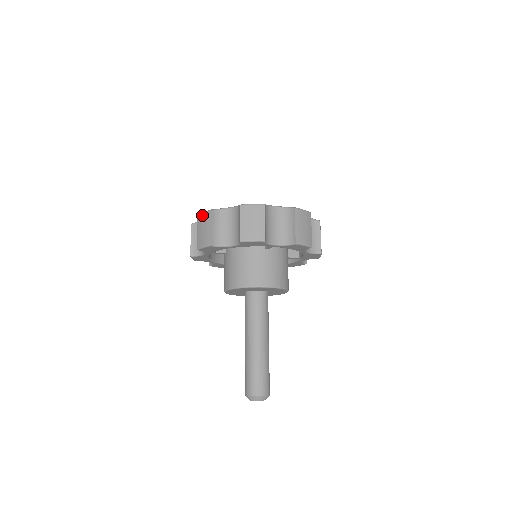
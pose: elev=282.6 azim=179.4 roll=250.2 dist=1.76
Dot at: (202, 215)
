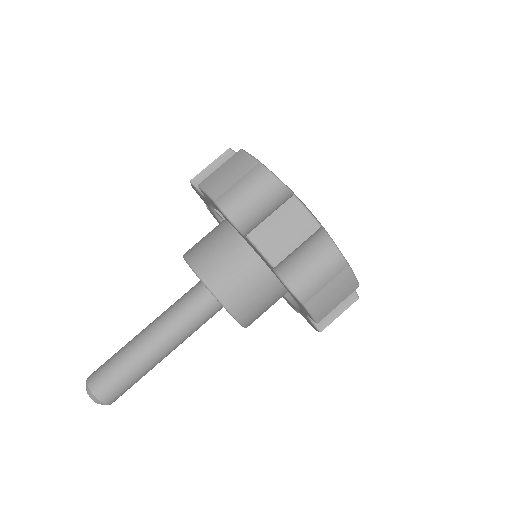
Dot at: (303, 211)
